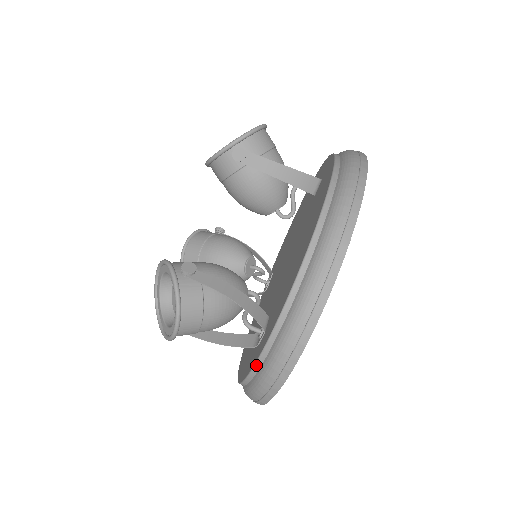
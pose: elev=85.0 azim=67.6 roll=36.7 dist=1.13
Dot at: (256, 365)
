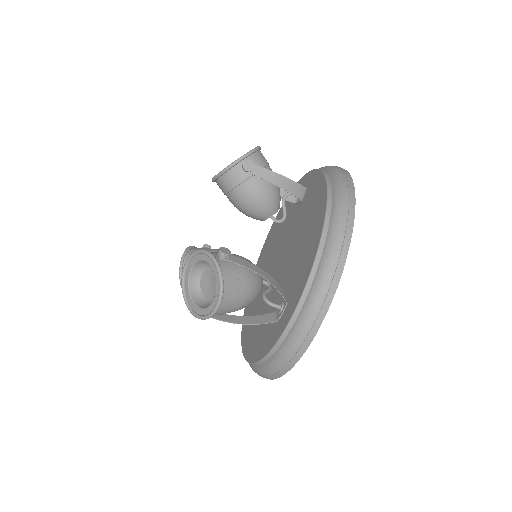
Dot at: (286, 329)
